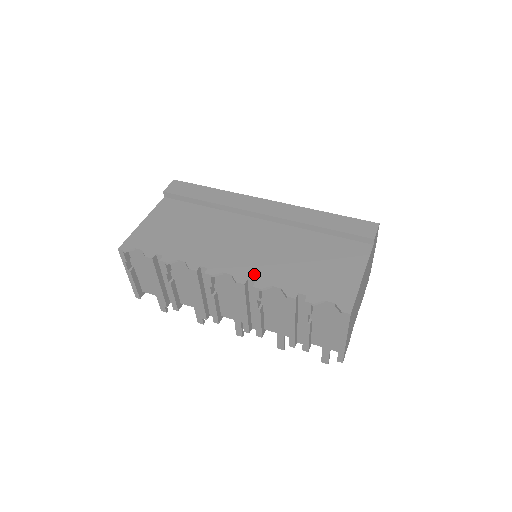
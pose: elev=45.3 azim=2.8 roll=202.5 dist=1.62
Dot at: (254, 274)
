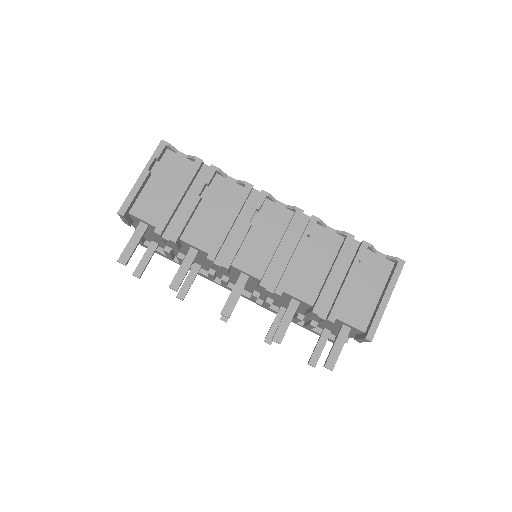
Dot at: occluded
